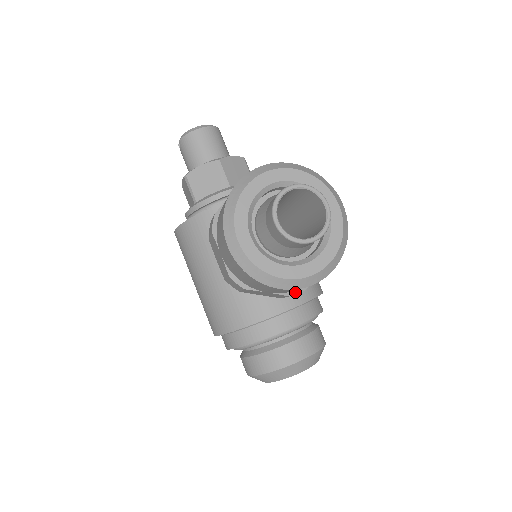
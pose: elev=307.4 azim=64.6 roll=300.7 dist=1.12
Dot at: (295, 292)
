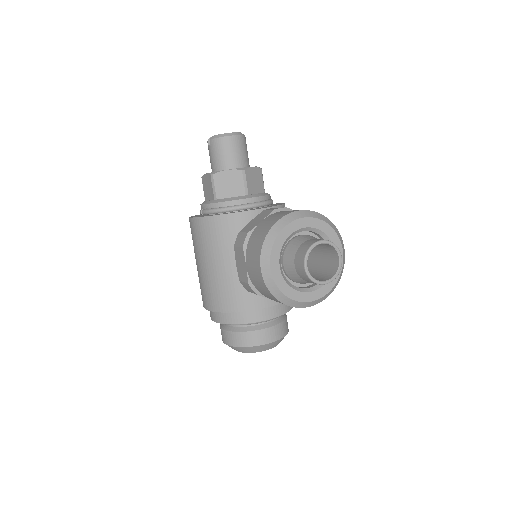
Dot at: occluded
